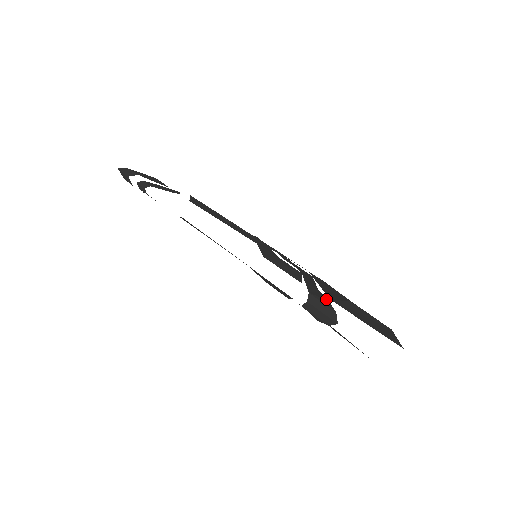
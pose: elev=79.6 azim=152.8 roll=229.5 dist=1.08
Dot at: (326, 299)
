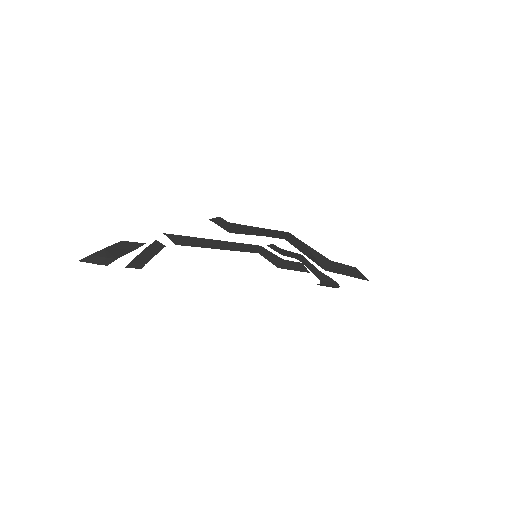
Dot at: (329, 278)
